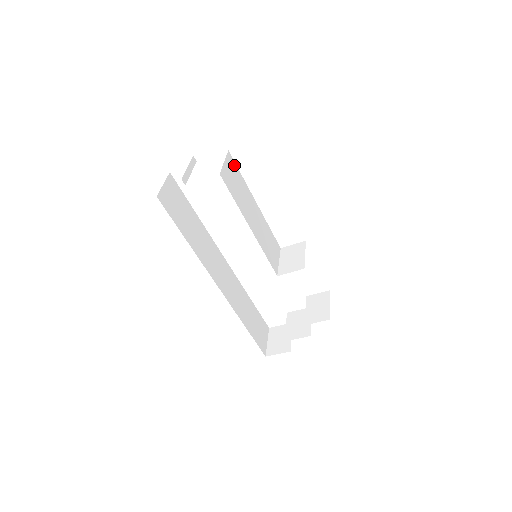
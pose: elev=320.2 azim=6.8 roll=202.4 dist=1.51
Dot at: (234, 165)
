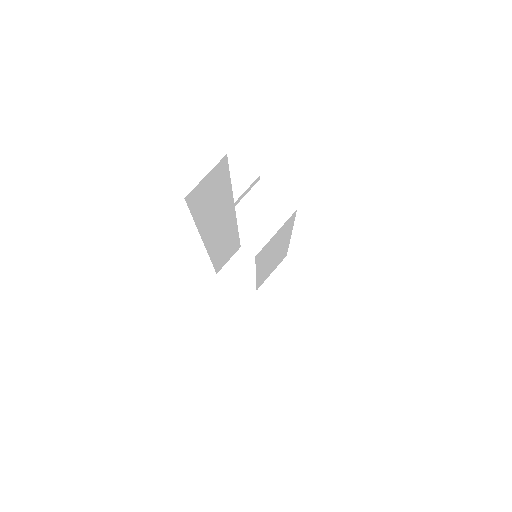
Dot at: (291, 220)
